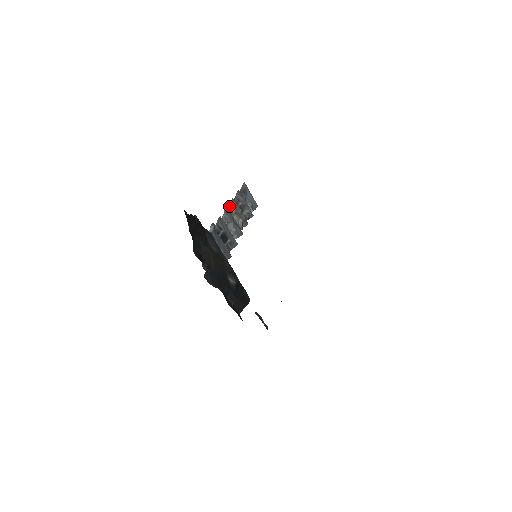
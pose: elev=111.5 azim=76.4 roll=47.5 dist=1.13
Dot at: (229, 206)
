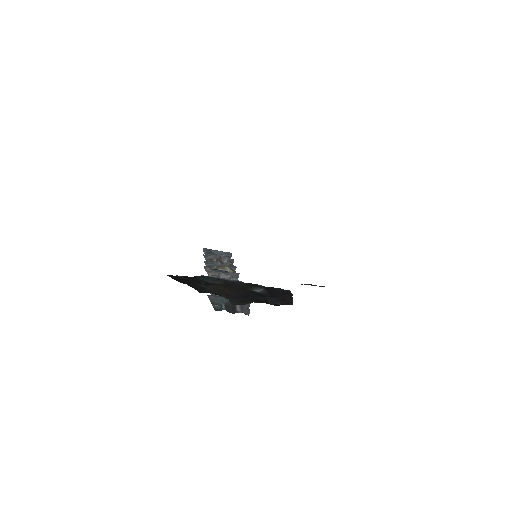
Dot at: occluded
